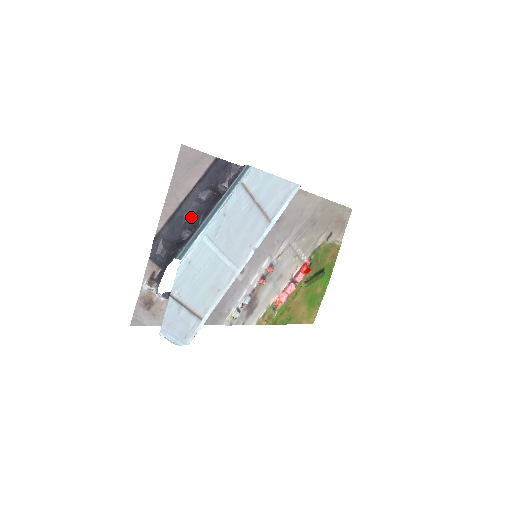
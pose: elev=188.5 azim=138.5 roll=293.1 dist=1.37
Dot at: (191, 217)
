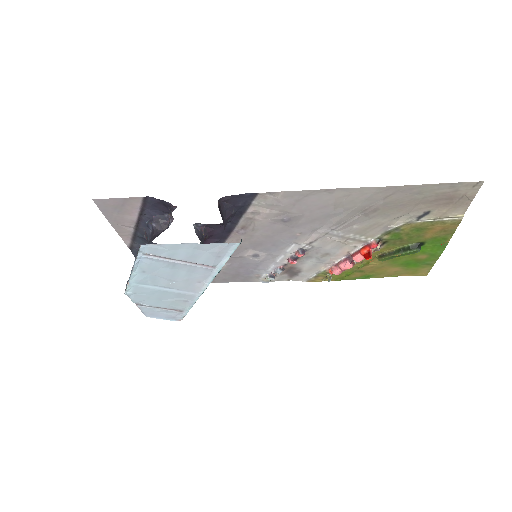
Dot at: occluded
